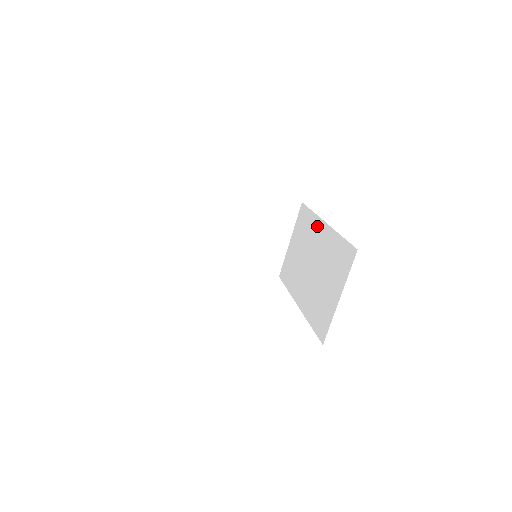
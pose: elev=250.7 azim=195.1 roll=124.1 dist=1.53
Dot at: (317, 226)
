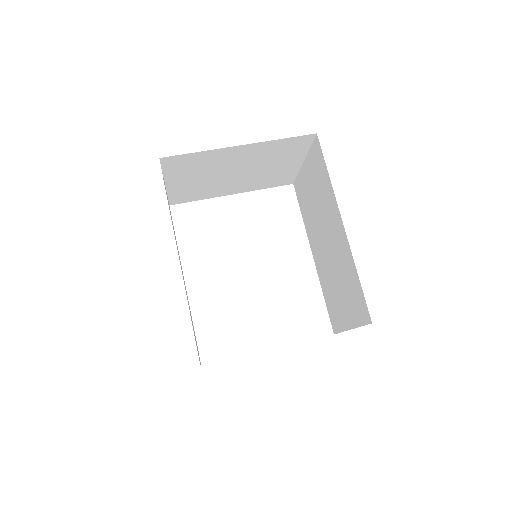
Dot at: (333, 209)
